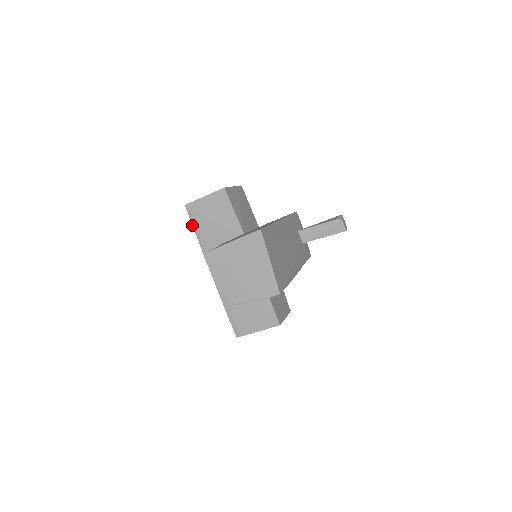
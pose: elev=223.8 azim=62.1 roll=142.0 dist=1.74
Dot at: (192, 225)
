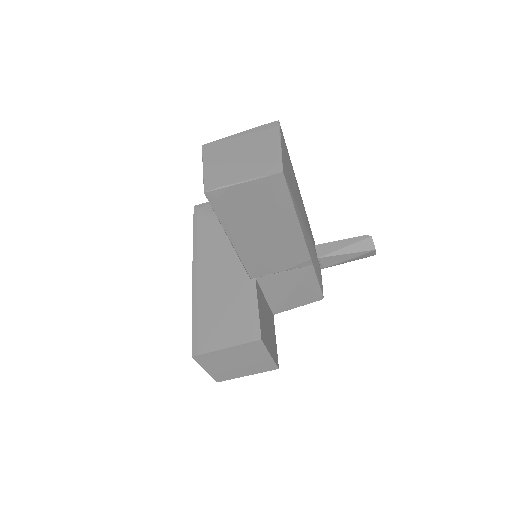
Dot at: (193, 224)
